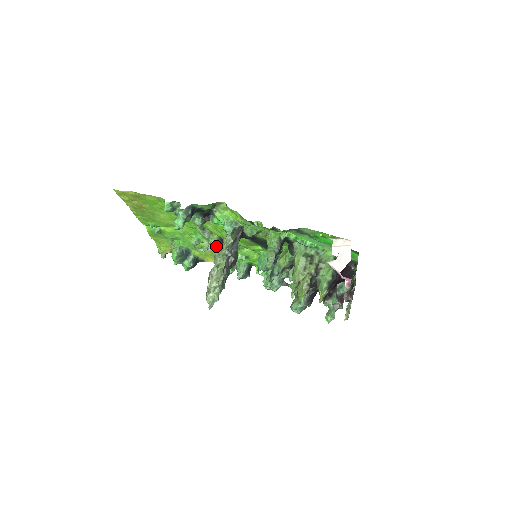
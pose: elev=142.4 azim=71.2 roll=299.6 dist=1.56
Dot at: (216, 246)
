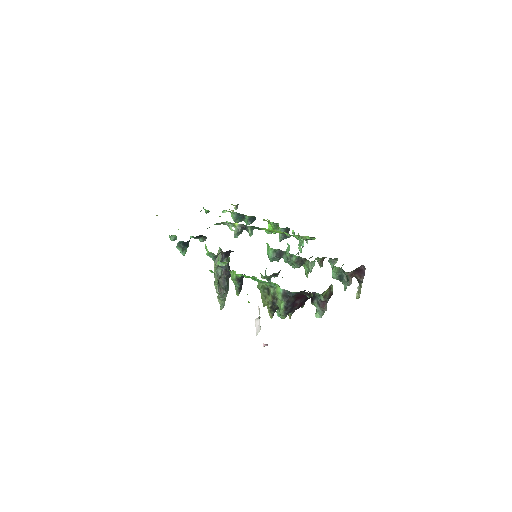
Dot at: (239, 233)
